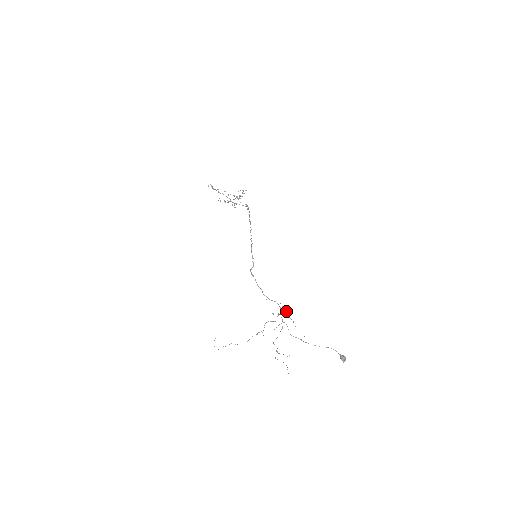
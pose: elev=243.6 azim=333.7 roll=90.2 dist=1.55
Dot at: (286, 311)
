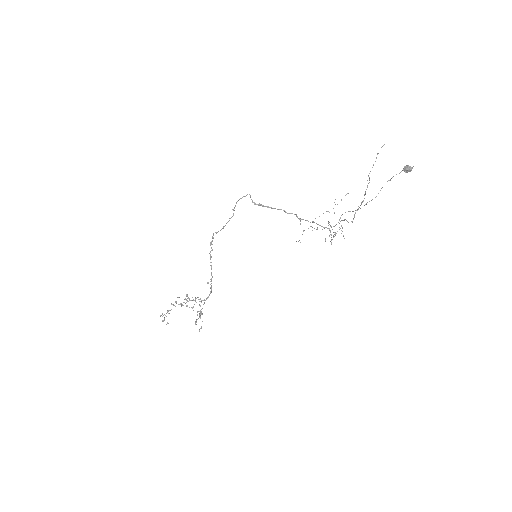
Dot at: (326, 211)
